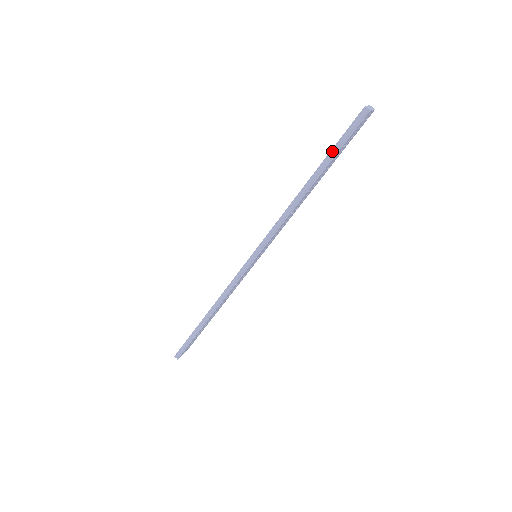
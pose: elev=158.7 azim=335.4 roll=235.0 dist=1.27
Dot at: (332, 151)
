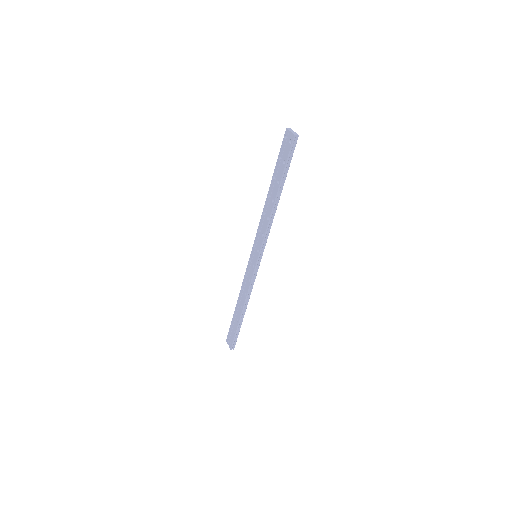
Dot at: (285, 171)
